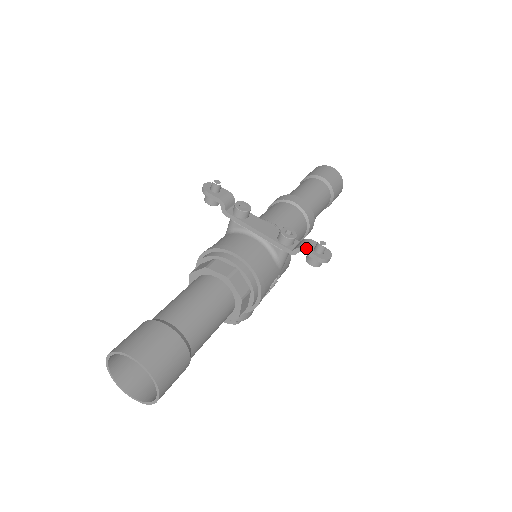
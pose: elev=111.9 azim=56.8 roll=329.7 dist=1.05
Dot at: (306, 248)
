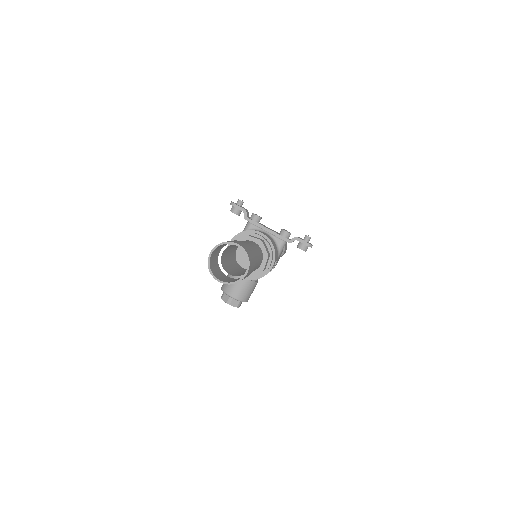
Dot at: (299, 238)
